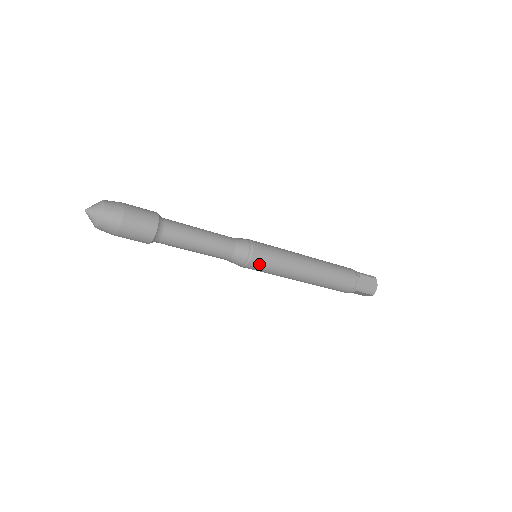
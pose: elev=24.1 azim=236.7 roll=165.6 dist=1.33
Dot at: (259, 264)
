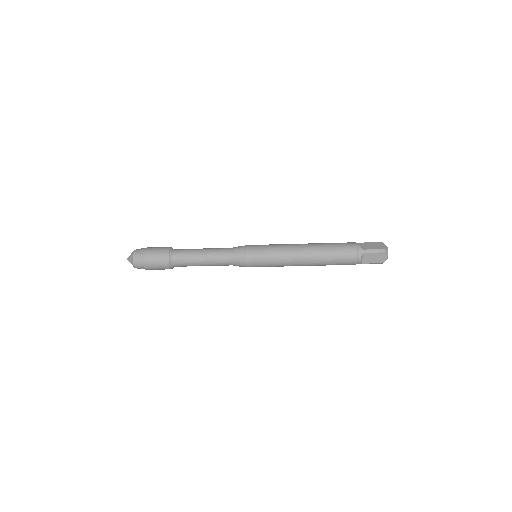
Dot at: occluded
